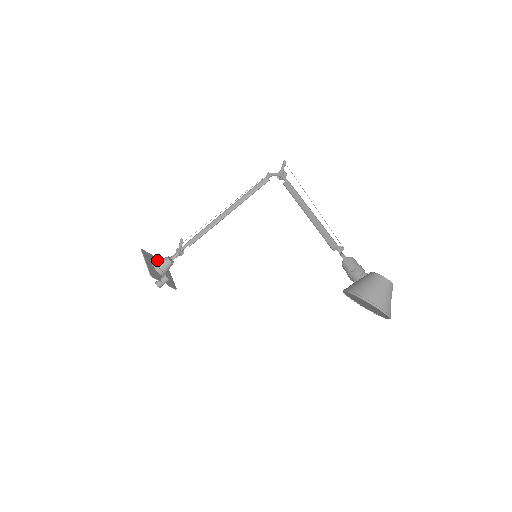
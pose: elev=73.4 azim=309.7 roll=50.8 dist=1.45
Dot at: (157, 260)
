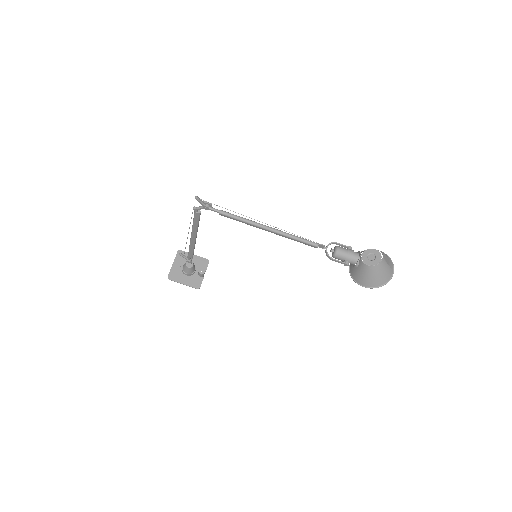
Dot at: (177, 263)
